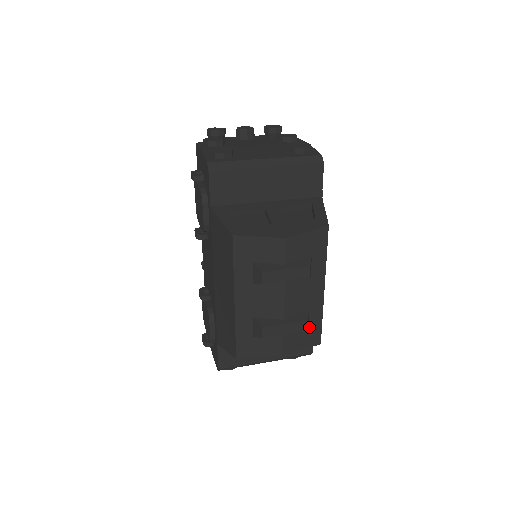
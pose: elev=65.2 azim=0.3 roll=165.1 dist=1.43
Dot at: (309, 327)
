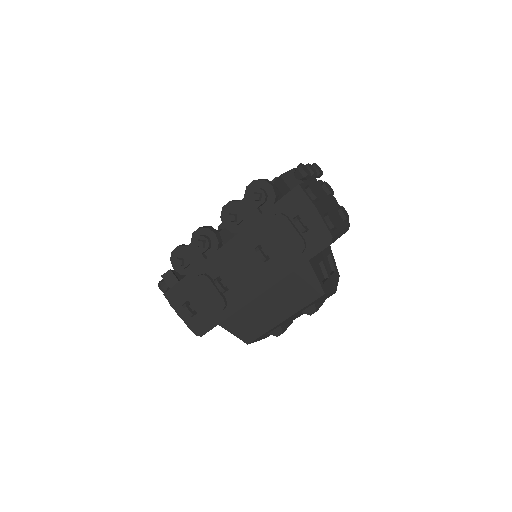
Dot at: occluded
